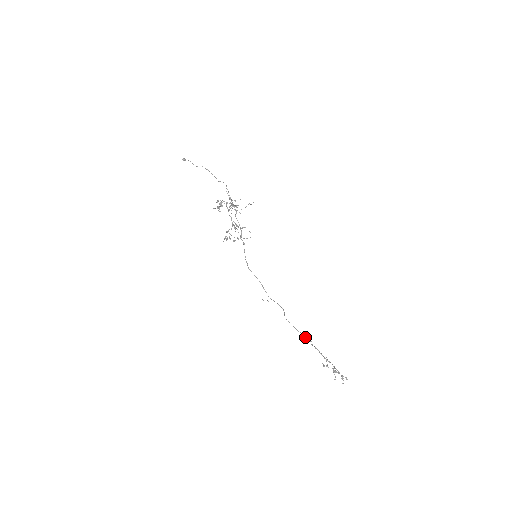
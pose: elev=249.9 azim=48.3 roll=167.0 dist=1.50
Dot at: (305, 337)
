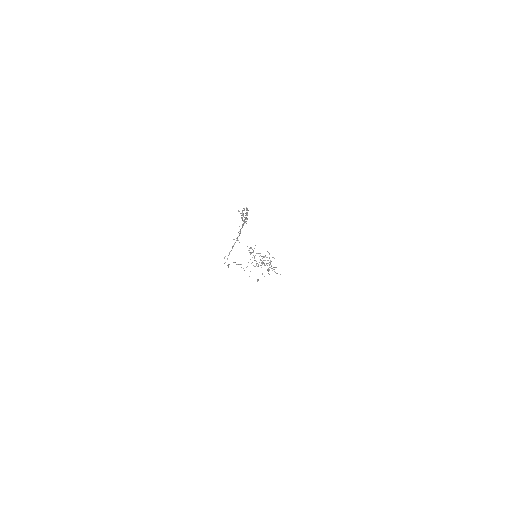
Dot at: occluded
